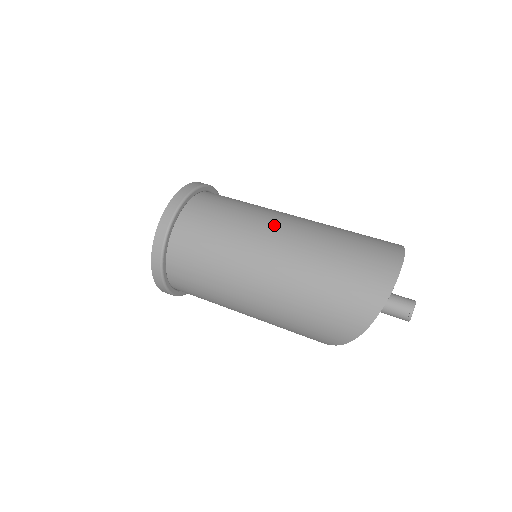
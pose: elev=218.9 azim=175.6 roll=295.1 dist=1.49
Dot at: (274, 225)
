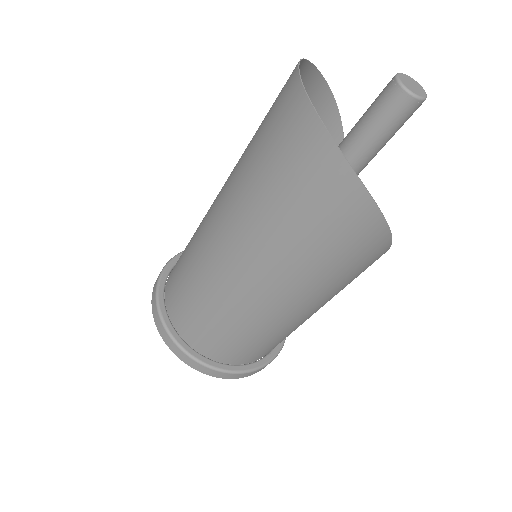
Dot at: (207, 222)
